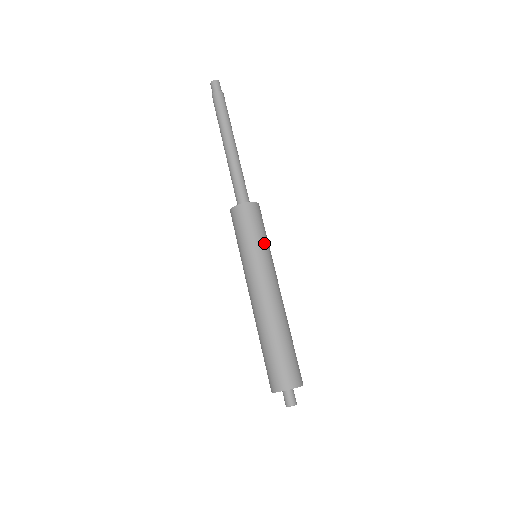
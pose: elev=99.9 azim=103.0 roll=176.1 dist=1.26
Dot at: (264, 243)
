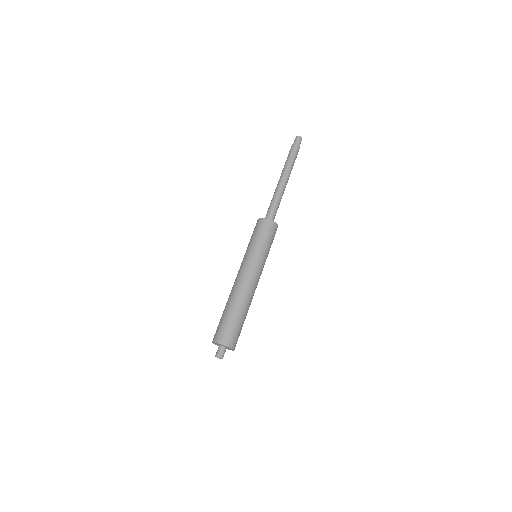
Dot at: (268, 253)
